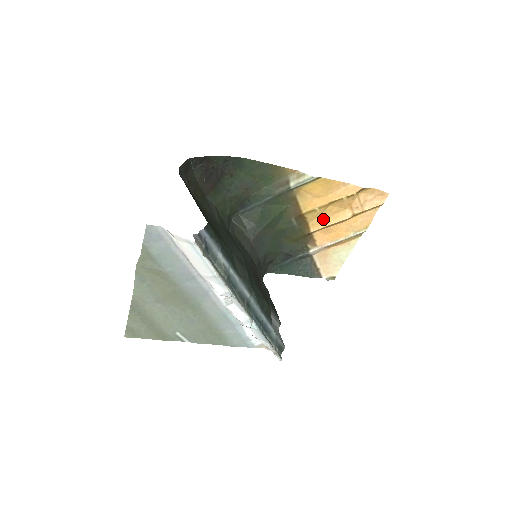
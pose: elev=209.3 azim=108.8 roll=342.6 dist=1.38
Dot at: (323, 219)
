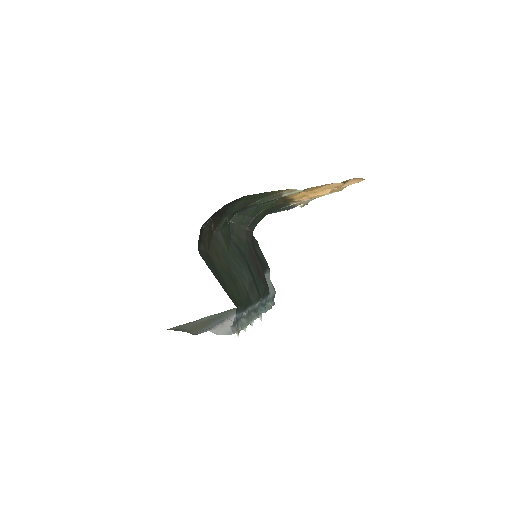
Dot at: (306, 195)
